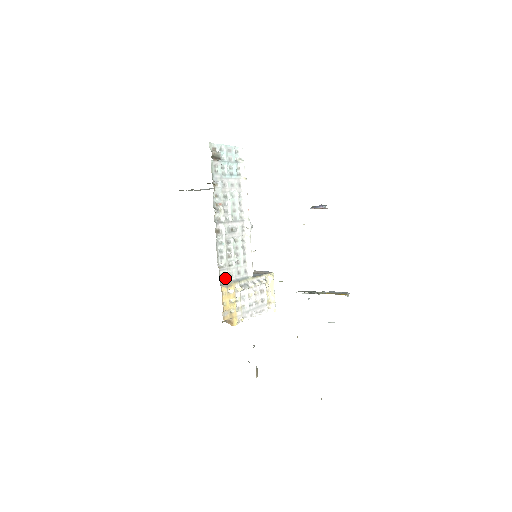
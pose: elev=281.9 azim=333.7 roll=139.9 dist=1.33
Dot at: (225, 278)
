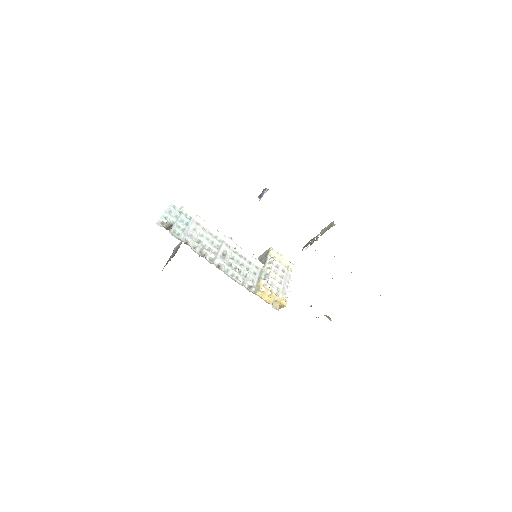
Dot at: (252, 287)
